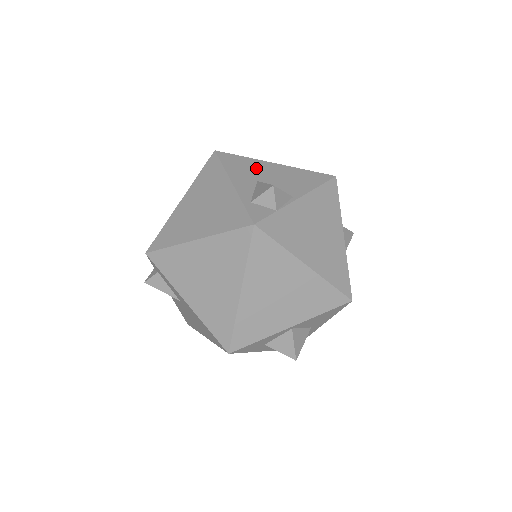
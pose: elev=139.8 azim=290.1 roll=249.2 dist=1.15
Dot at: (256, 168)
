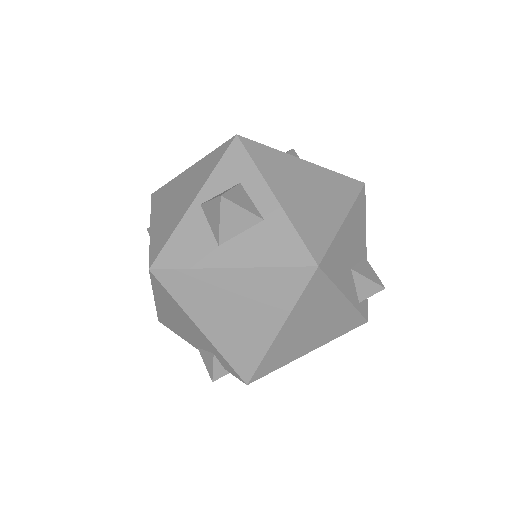
Dot at: (344, 250)
